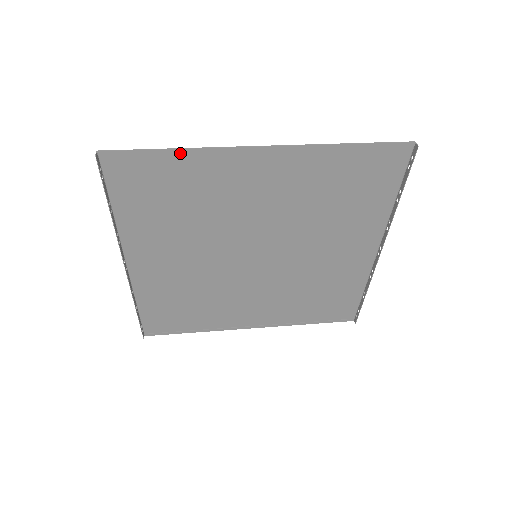
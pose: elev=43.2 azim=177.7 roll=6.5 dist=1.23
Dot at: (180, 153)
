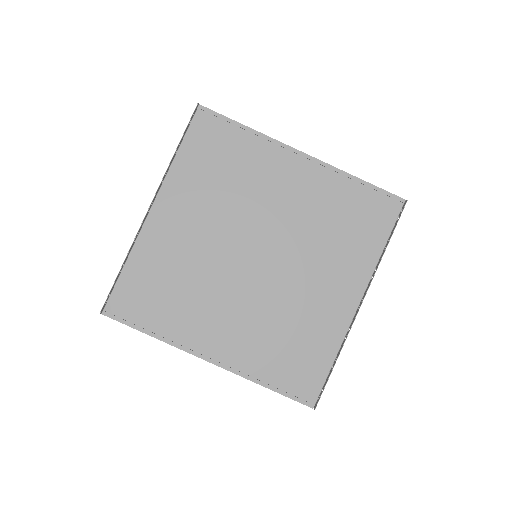
Dot at: (249, 131)
